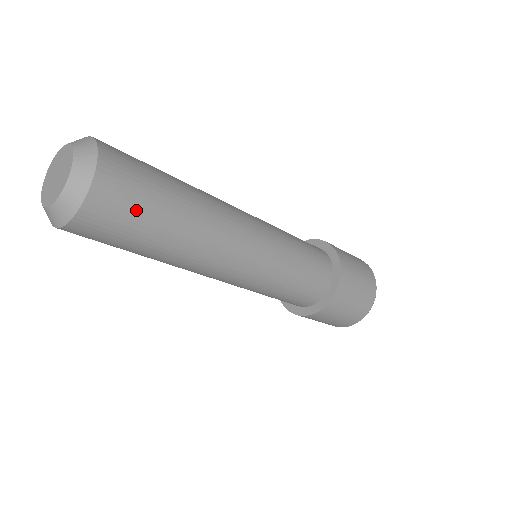
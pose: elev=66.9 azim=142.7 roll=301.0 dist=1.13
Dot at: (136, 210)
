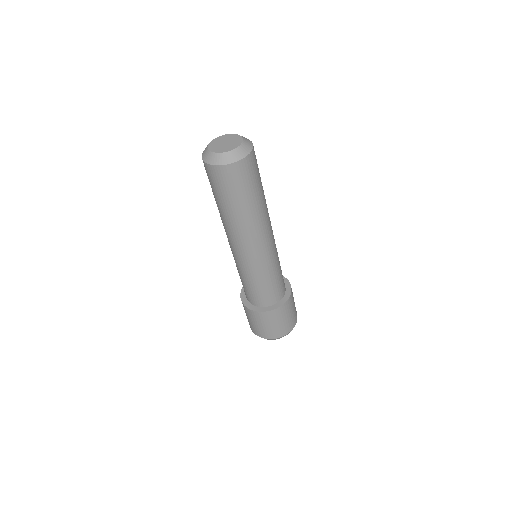
Dot at: (250, 182)
